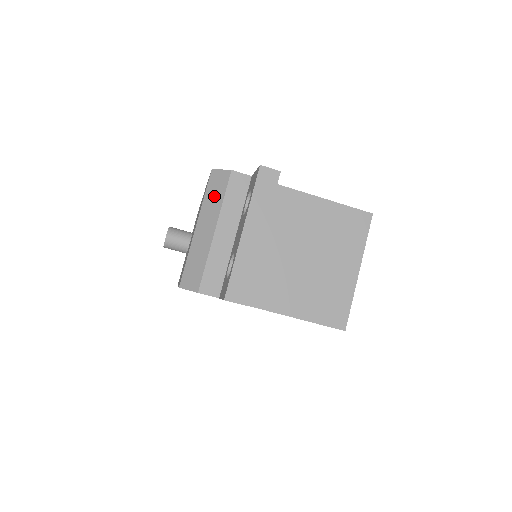
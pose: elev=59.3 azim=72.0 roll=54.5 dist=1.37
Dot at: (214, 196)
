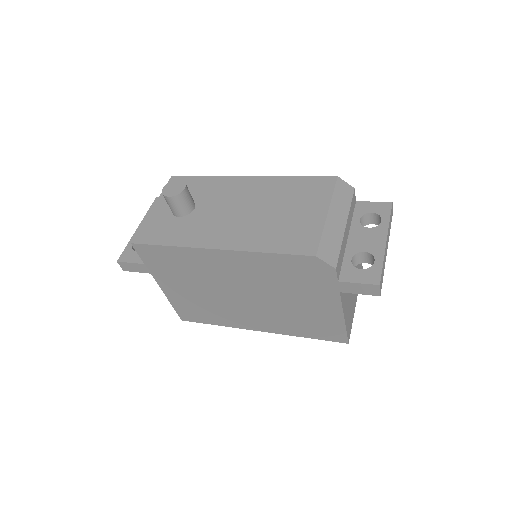
Dot at: (343, 198)
